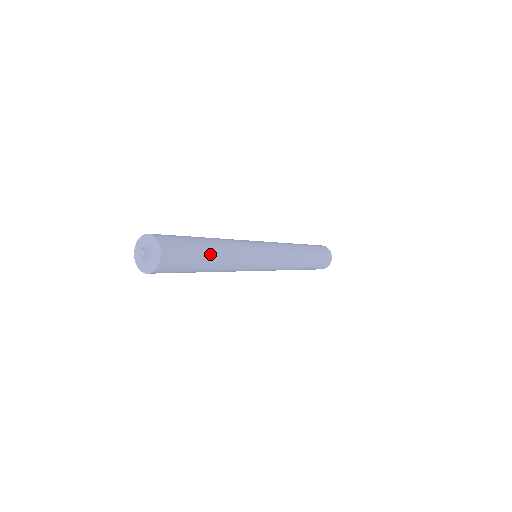
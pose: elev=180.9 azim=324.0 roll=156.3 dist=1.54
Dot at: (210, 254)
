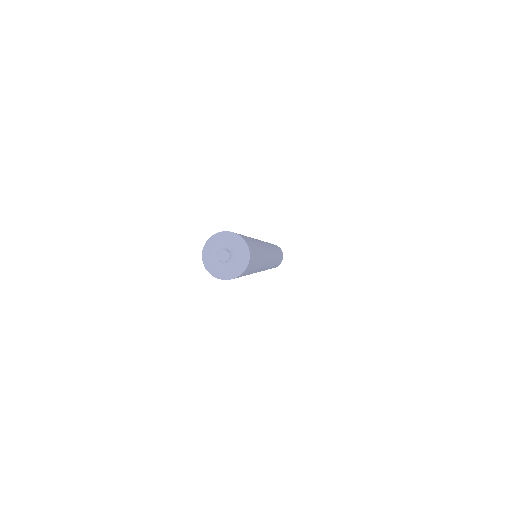
Dot at: (260, 251)
